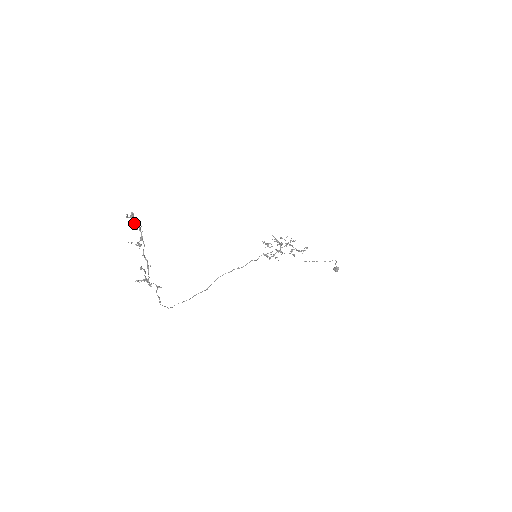
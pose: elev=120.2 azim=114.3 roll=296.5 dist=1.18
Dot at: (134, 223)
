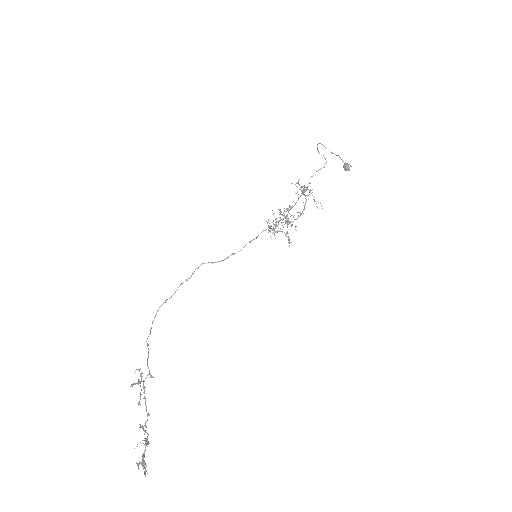
Dot at: (145, 469)
